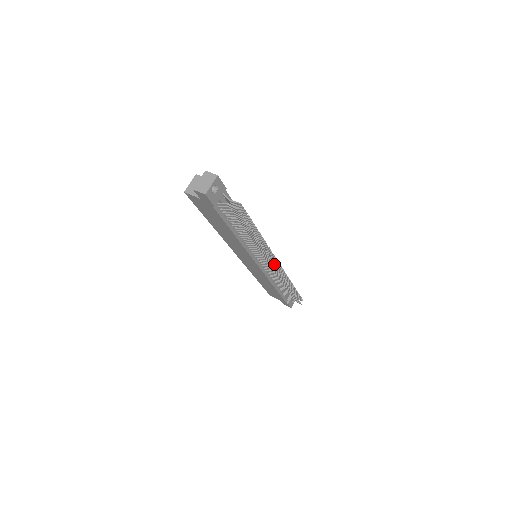
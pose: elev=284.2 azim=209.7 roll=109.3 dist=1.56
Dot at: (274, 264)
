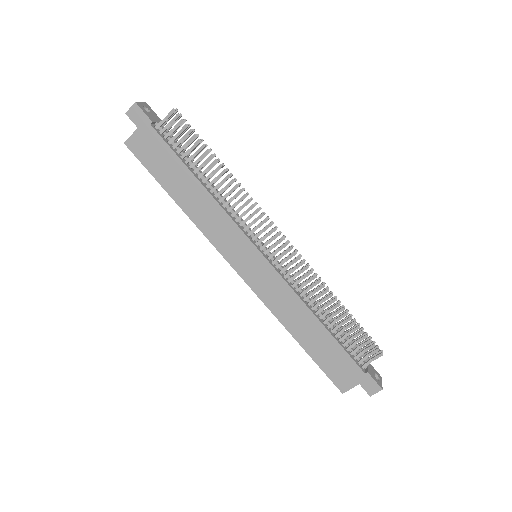
Dot at: (271, 225)
